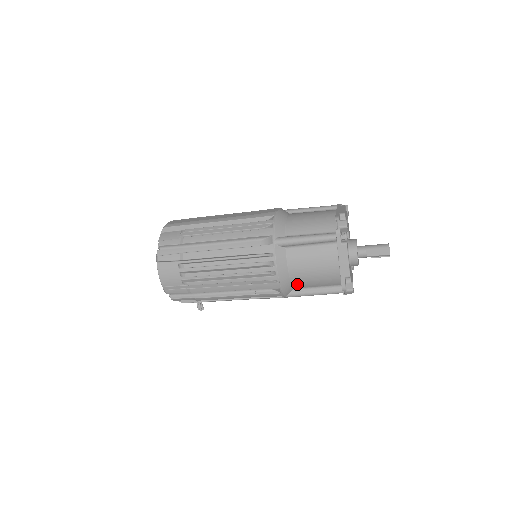
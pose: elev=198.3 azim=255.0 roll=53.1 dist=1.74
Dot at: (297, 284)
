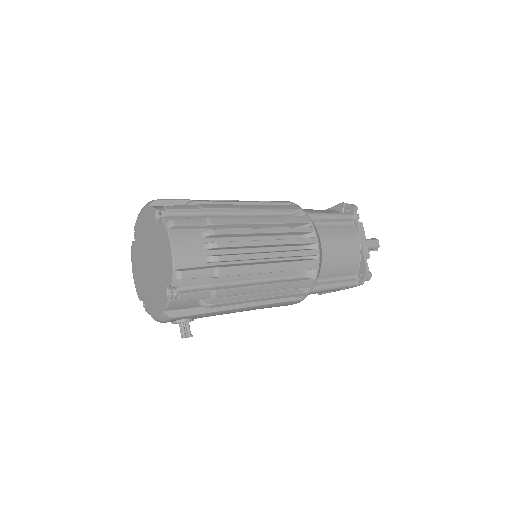
Dot at: (324, 270)
